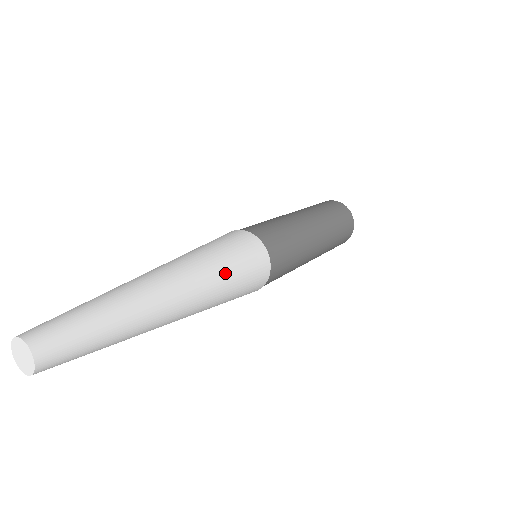
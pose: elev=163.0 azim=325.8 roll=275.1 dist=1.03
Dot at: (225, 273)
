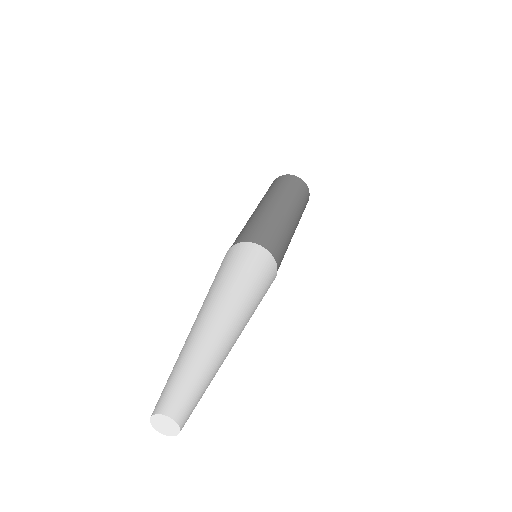
Dot at: (255, 291)
